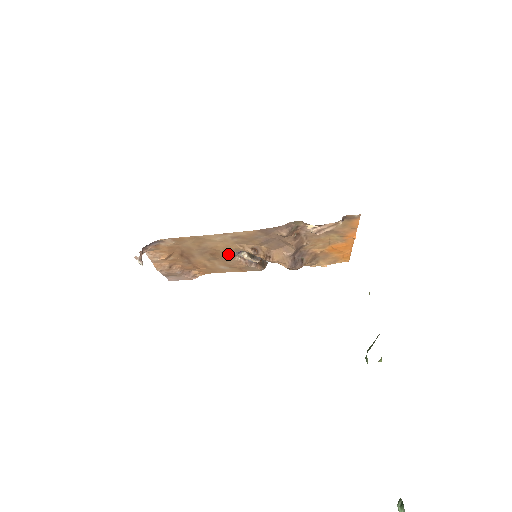
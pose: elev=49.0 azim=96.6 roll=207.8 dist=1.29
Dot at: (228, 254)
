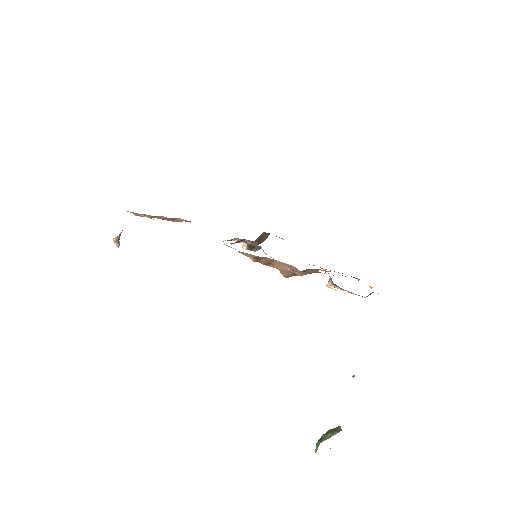
Dot at: occluded
